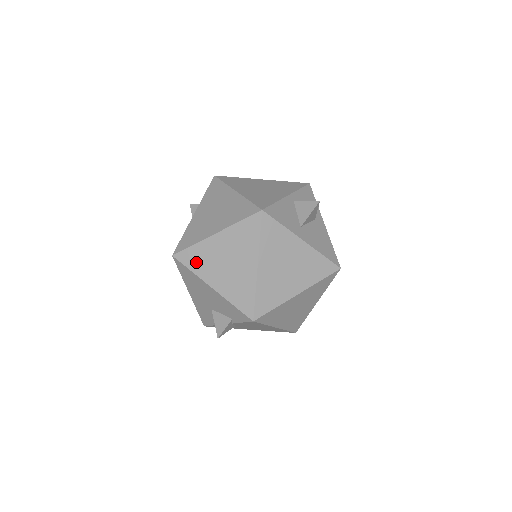
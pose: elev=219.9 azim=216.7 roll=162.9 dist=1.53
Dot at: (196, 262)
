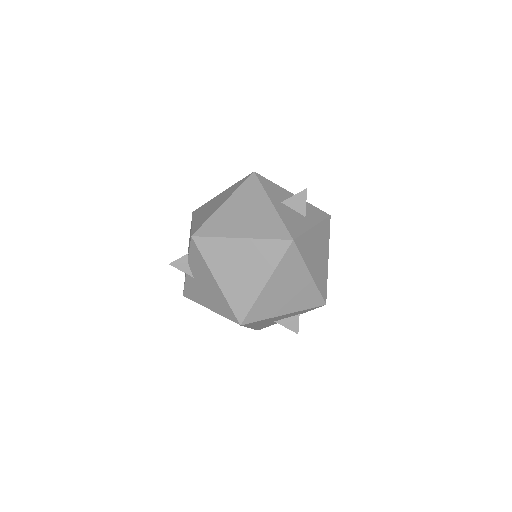
Dot at: (199, 211)
